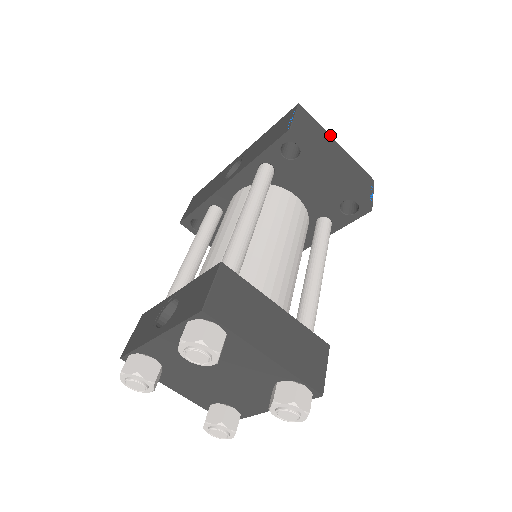
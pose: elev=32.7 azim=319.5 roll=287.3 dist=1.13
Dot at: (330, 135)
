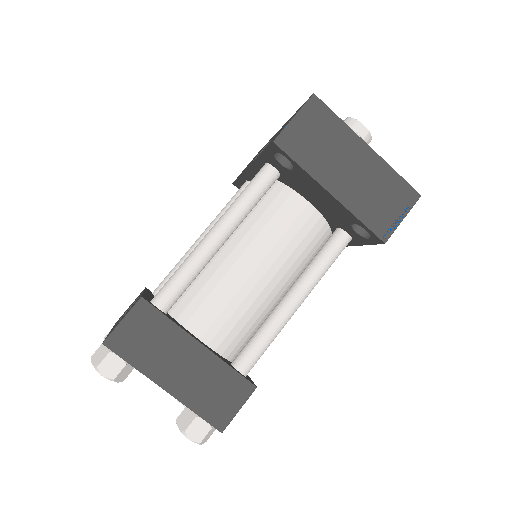
Dot at: occluded
